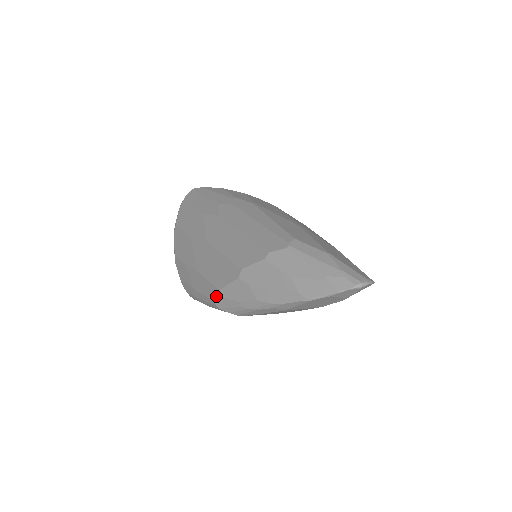
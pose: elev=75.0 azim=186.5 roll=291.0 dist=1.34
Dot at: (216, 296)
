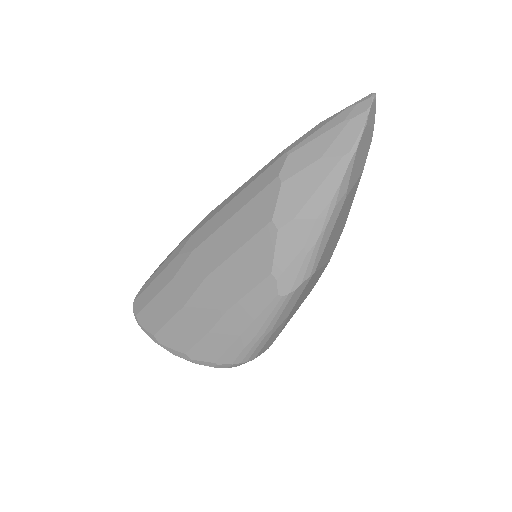
Dot at: (274, 285)
